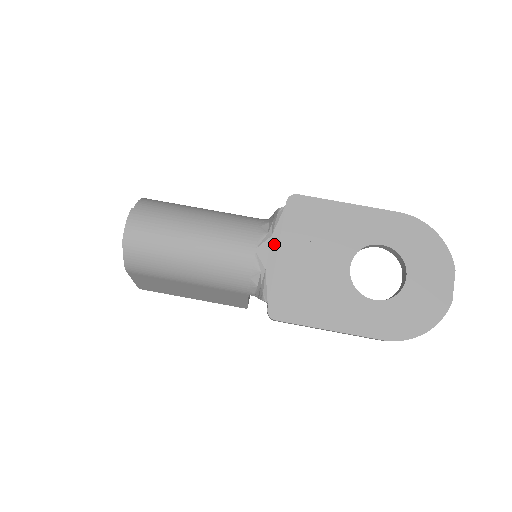
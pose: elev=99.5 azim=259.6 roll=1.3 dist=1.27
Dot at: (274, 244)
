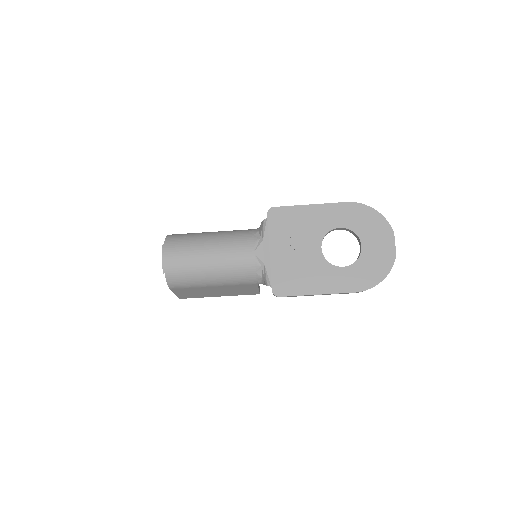
Dot at: (266, 245)
